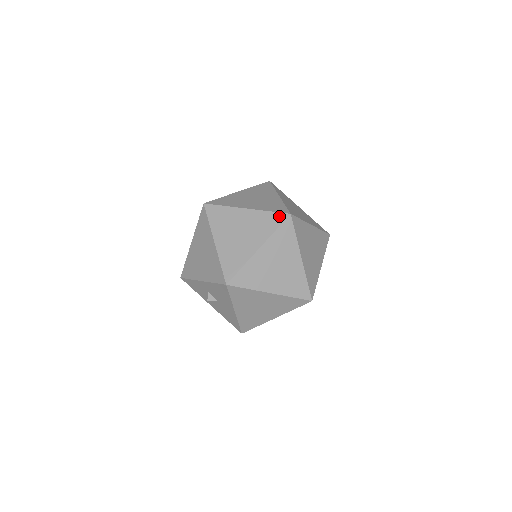
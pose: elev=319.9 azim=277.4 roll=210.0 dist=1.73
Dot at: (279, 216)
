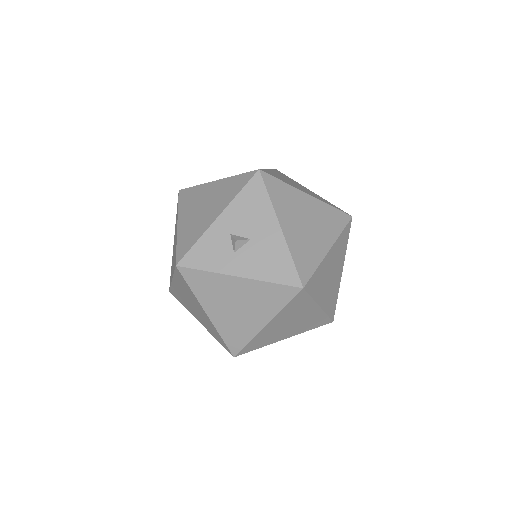
Dot at: occluded
